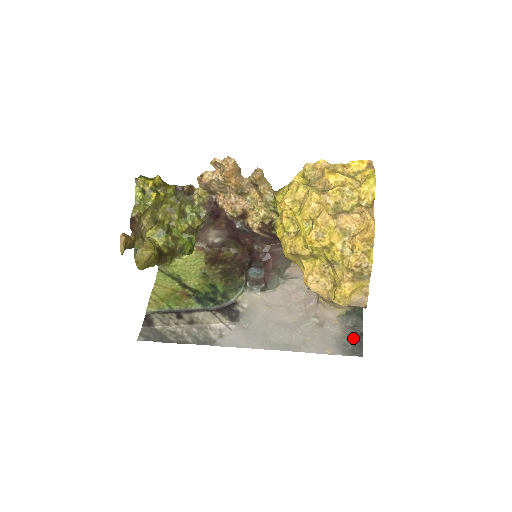
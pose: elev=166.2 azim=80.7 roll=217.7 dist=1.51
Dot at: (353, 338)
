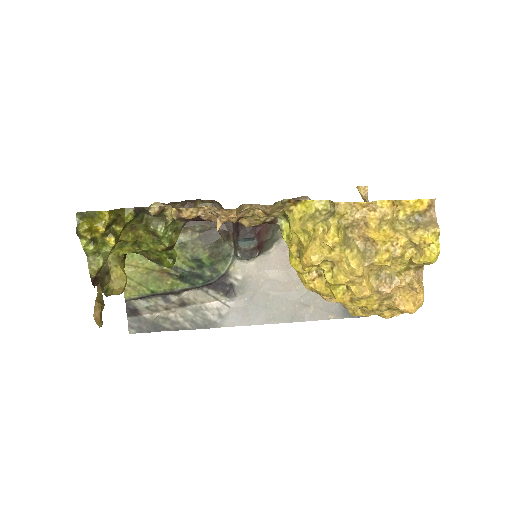
Dot at: occluded
